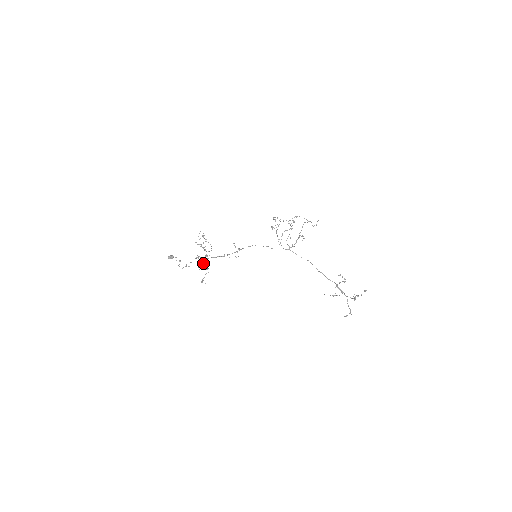
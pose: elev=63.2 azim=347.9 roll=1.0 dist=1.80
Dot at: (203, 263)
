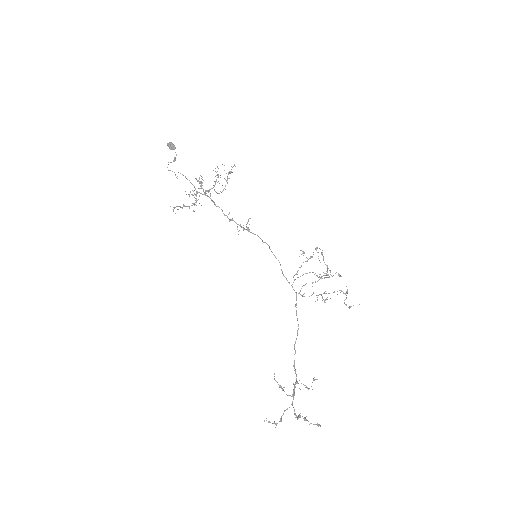
Dot at: (197, 193)
